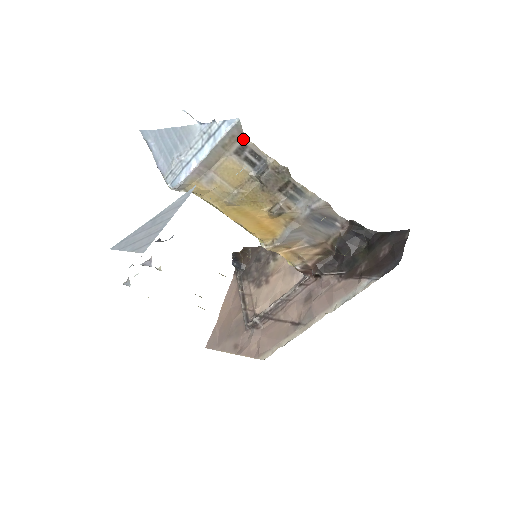
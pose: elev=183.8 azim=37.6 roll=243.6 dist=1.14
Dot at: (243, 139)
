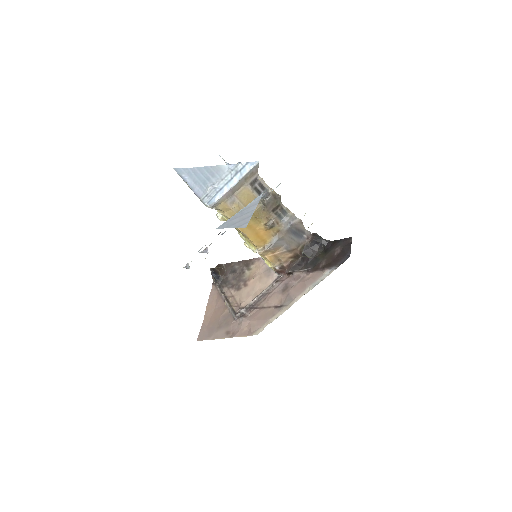
Dot at: (257, 175)
